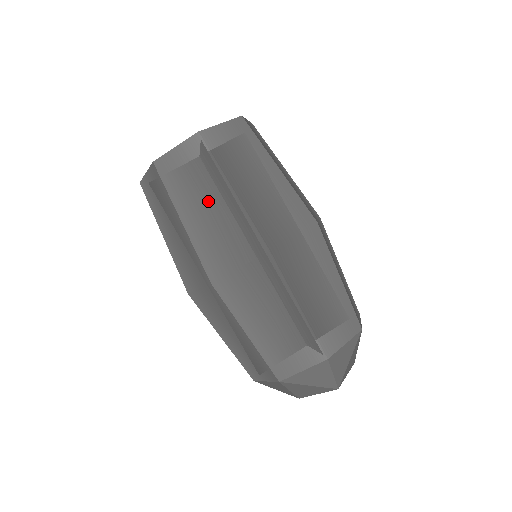
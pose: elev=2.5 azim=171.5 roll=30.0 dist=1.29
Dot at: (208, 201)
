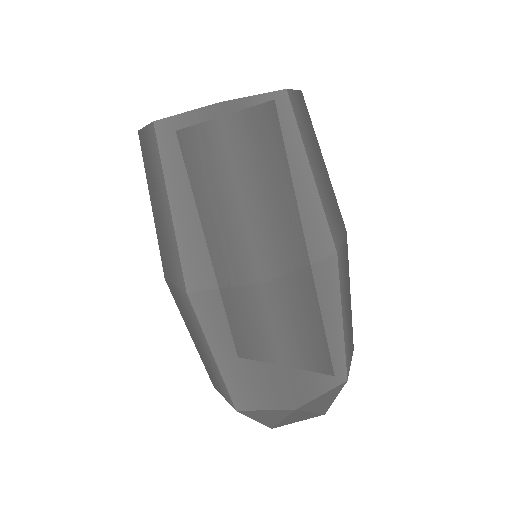
Dot at: (160, 204)
